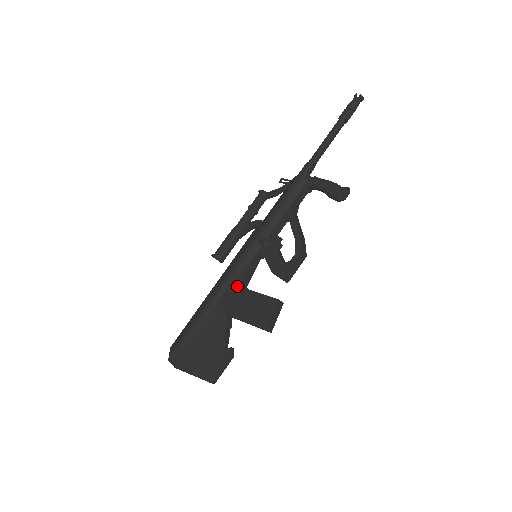
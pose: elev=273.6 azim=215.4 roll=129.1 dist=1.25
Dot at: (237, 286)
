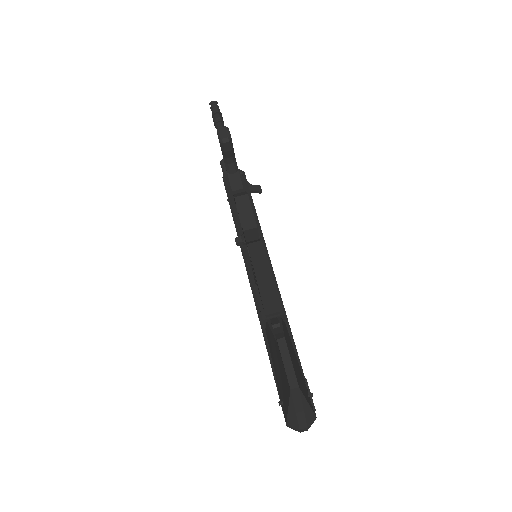
Dot at: (255, 291)
